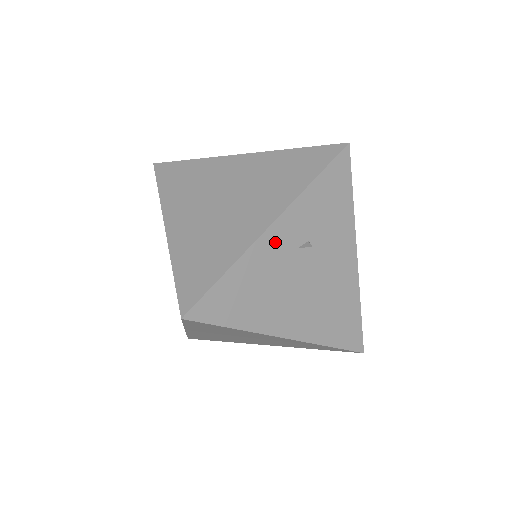
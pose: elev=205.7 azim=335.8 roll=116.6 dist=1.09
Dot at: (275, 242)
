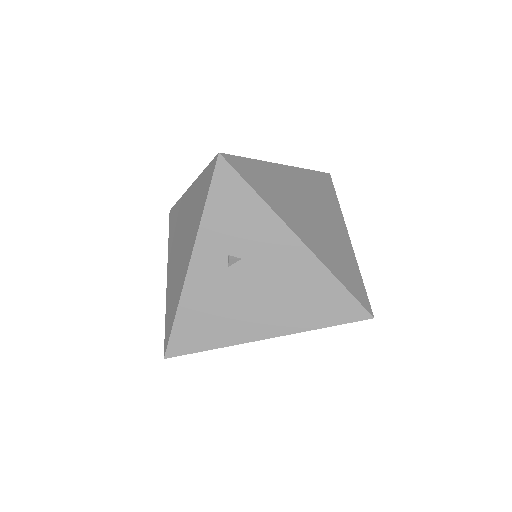
Dot at: (202, 274)
